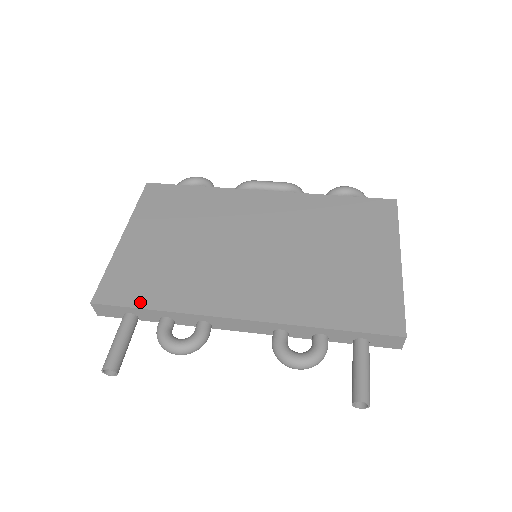
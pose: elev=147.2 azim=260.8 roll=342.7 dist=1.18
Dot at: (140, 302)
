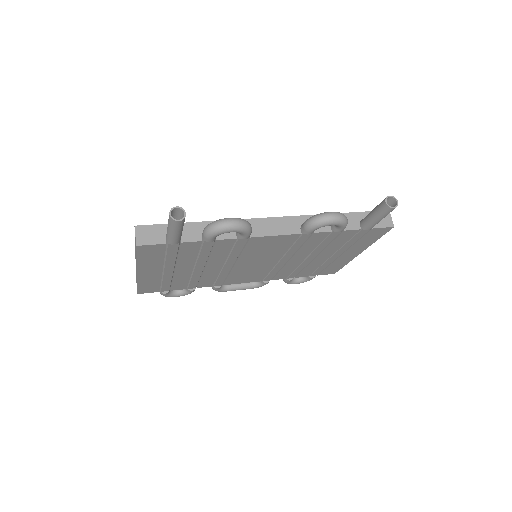
Dot at: occluded
